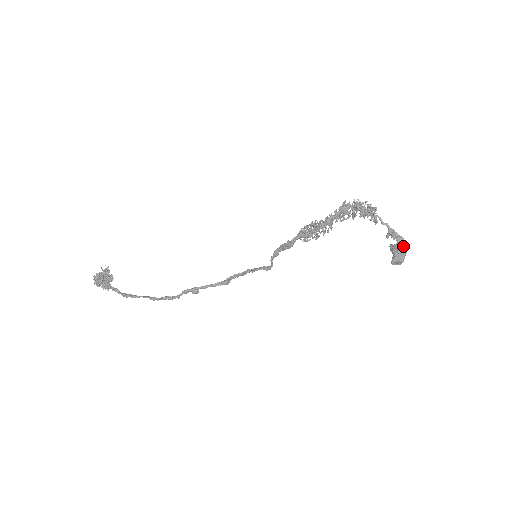
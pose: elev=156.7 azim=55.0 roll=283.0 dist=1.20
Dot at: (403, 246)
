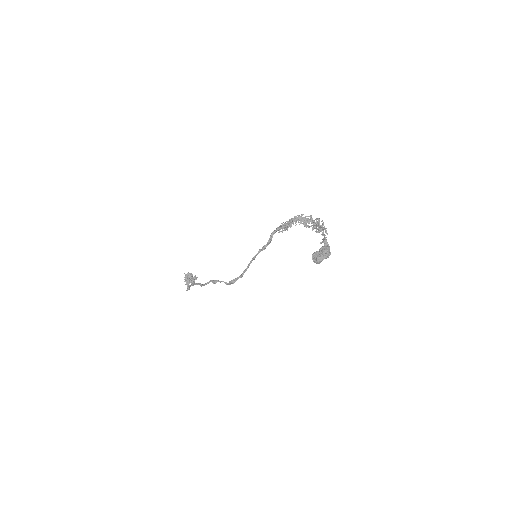
Dot at: (326, 250)
